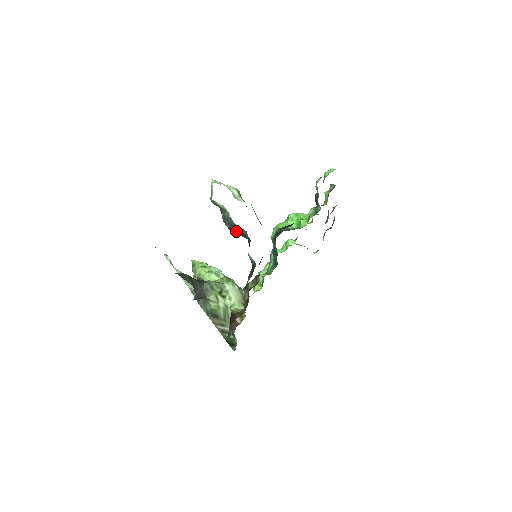
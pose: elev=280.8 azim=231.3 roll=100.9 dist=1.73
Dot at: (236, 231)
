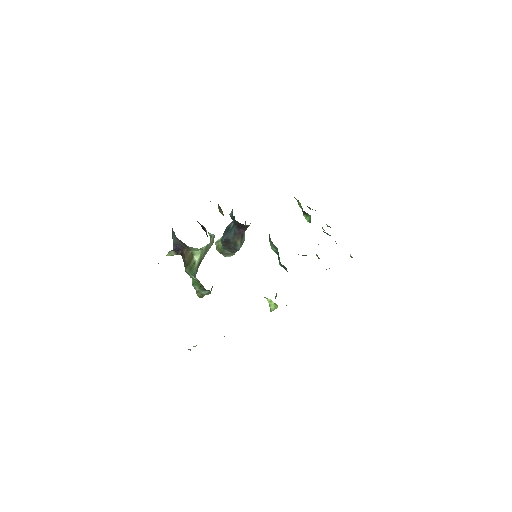
Dot at: (228, 232)
